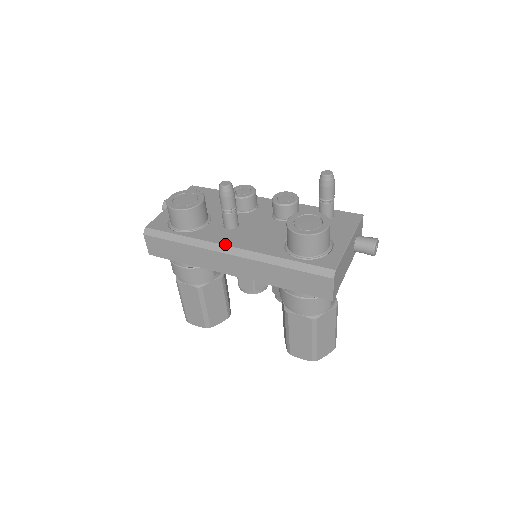
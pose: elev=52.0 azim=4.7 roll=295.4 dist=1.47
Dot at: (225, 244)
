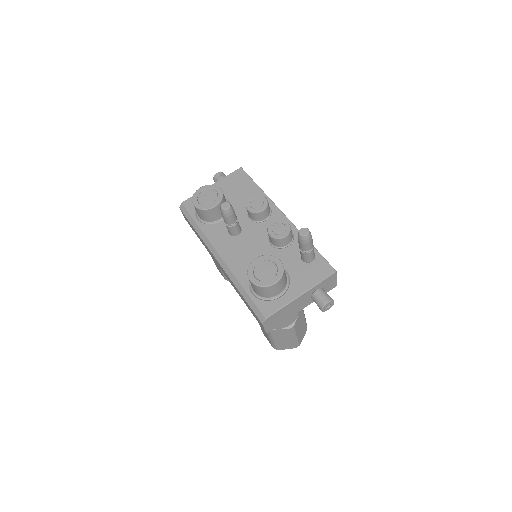
Dot at: (217, 250)
